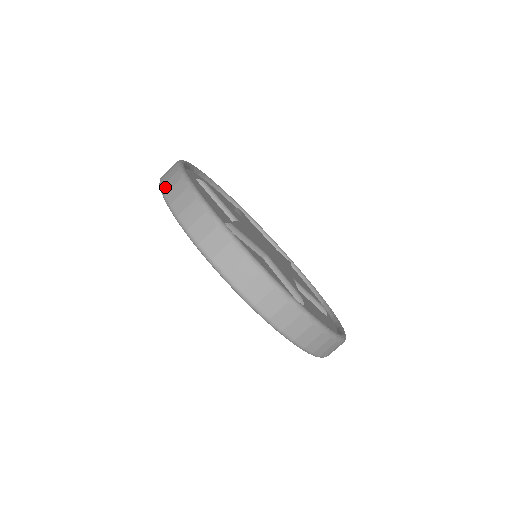
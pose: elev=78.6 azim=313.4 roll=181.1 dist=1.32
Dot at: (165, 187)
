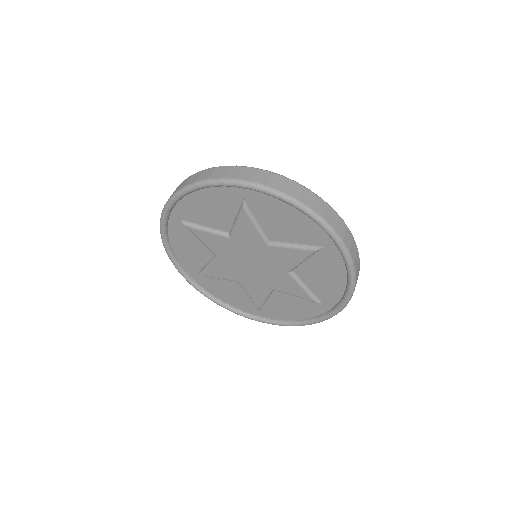
Dot at: (190, 182)
